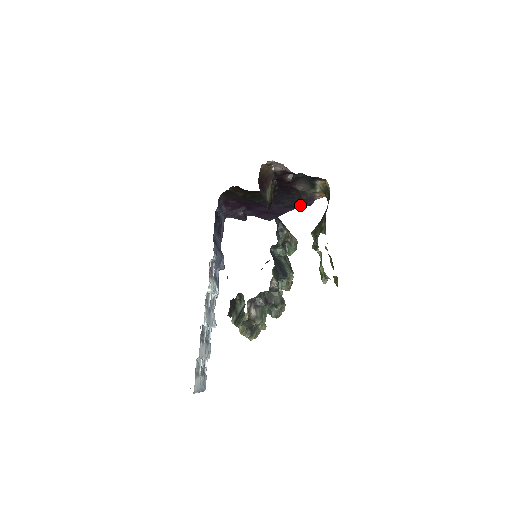
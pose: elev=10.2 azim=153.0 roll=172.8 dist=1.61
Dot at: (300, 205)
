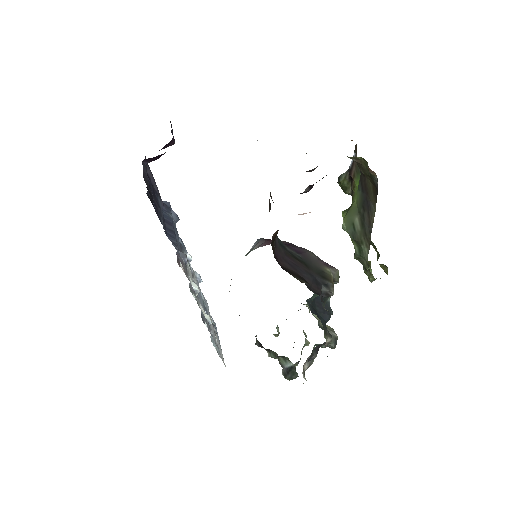
Dot at: occluded
